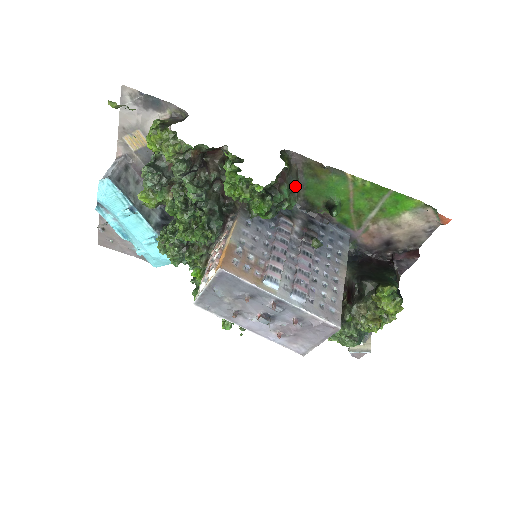
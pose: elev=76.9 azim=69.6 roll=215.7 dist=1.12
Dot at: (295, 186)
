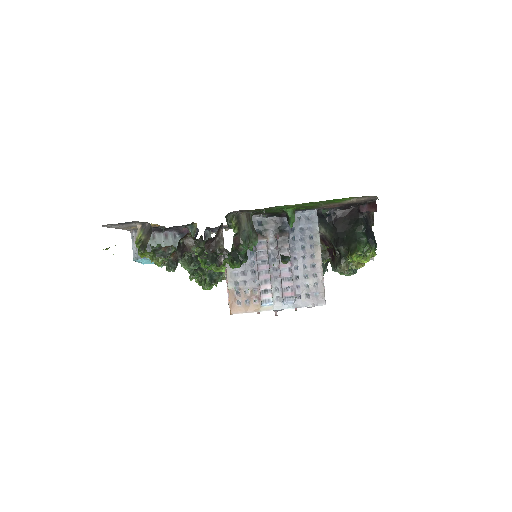
Dot at: (250, 232)
